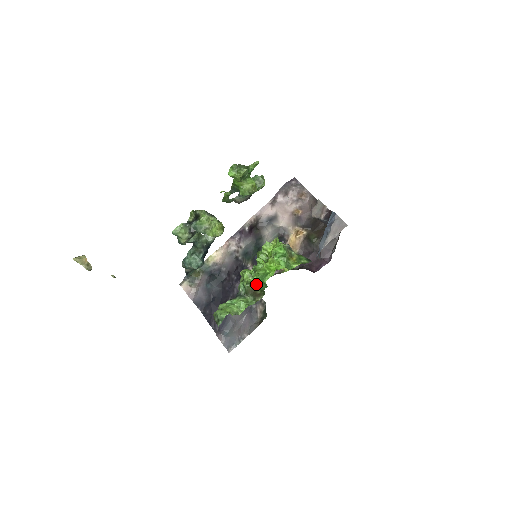
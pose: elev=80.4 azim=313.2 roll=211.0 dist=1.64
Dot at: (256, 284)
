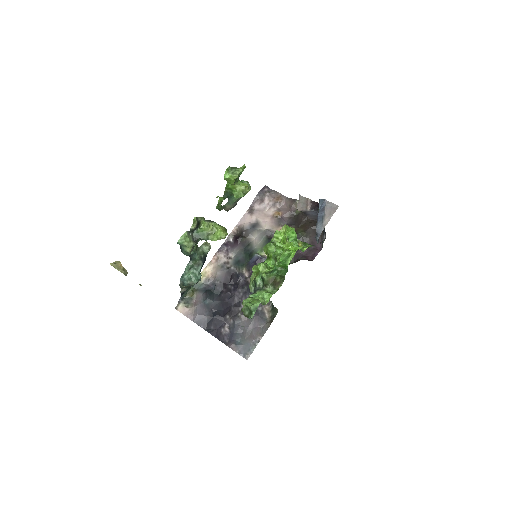
Dot at: (276, 271)
